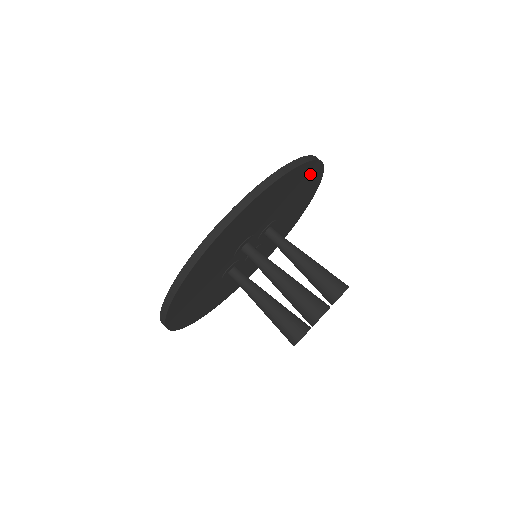
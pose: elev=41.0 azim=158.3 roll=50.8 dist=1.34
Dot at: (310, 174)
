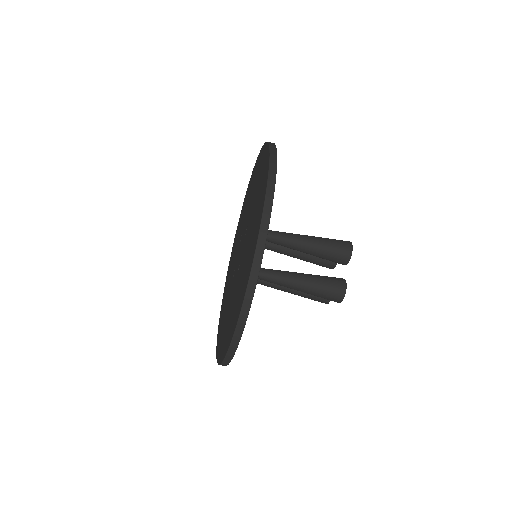
Dot at: occluded
